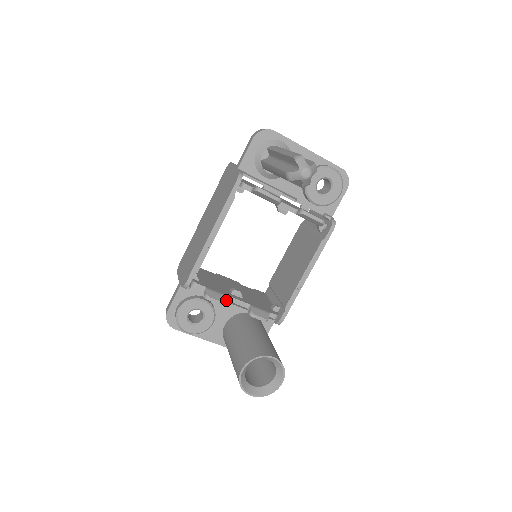
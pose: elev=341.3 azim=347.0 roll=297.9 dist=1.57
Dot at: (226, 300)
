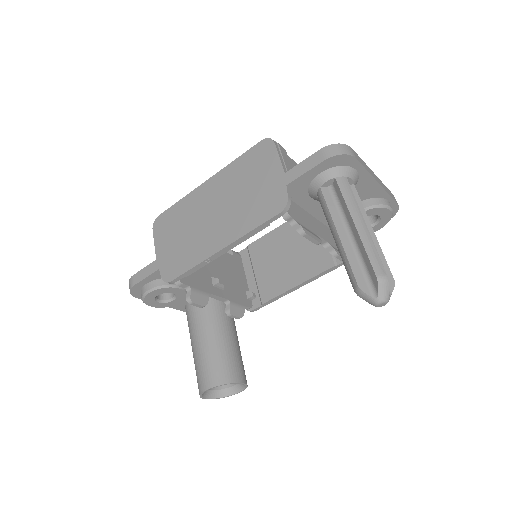
Dot at: occluded
